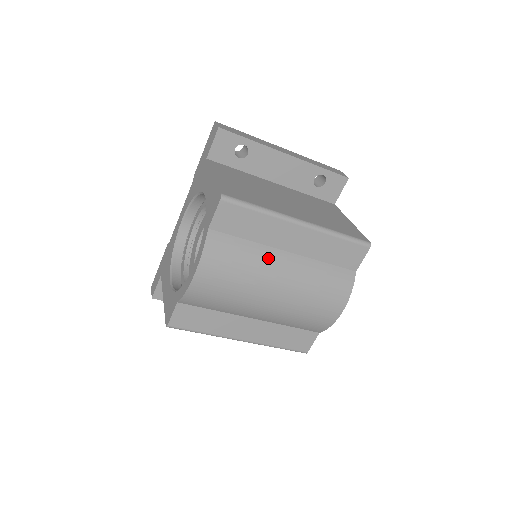
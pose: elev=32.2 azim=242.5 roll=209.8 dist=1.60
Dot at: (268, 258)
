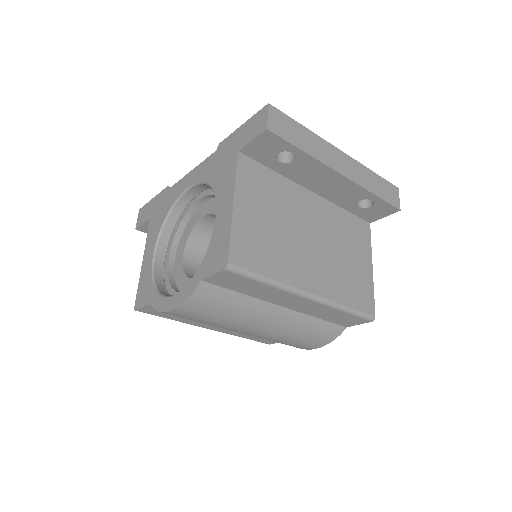
Dot at: (258, 311)
